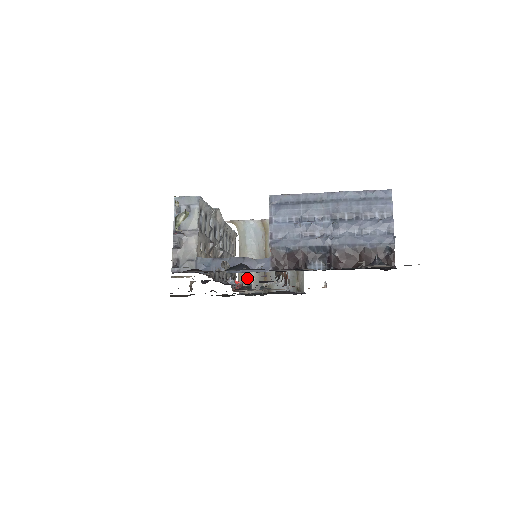
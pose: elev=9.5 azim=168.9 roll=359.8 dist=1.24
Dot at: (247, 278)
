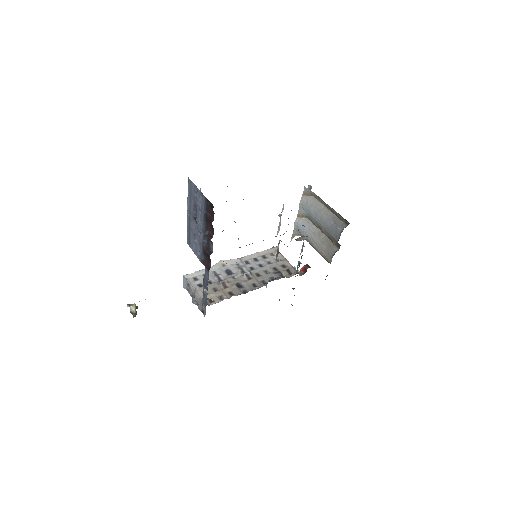
Dot at: (323, 253)
